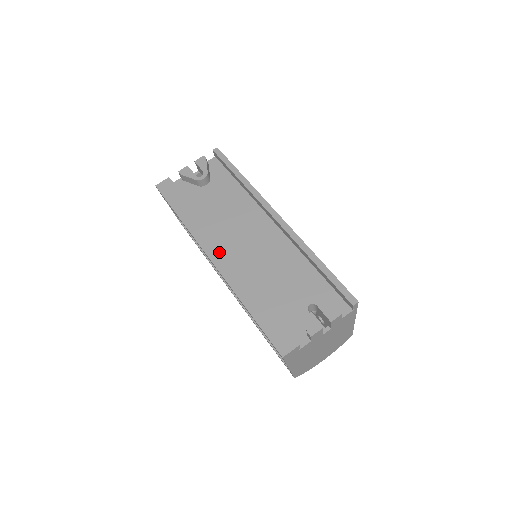
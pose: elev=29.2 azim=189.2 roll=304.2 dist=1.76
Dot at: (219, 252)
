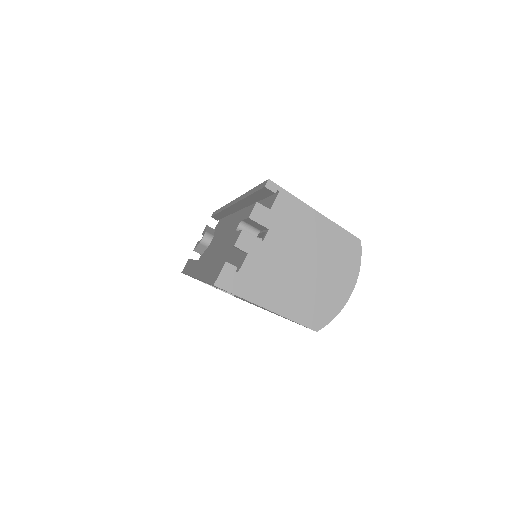
Dot at: (198, 266)
